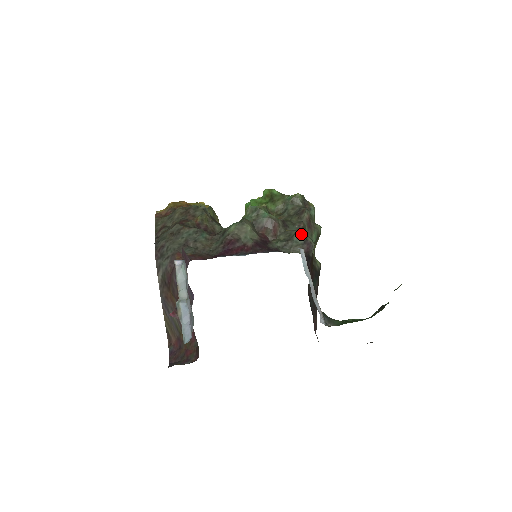
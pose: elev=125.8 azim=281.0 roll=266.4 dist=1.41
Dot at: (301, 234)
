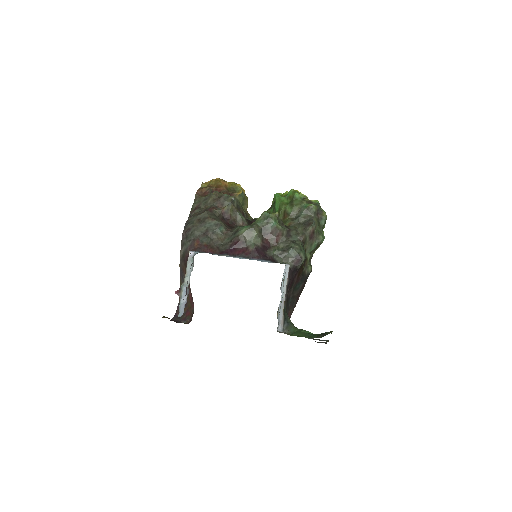
Dot at: (296, 248)
